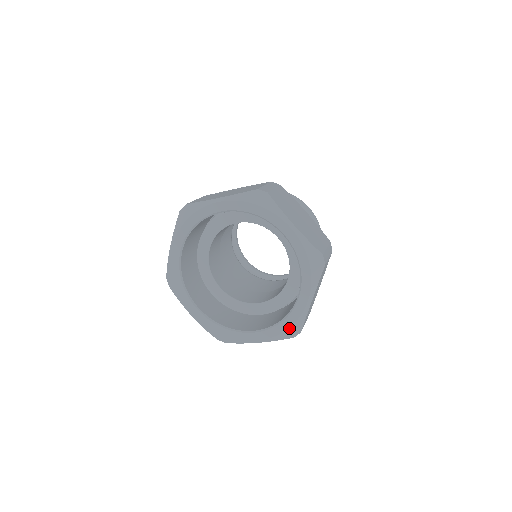
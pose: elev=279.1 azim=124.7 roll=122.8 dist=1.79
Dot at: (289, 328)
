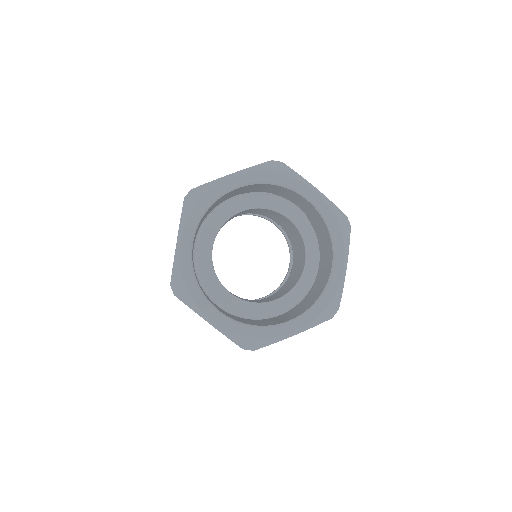
Dot at: (329, 304)
